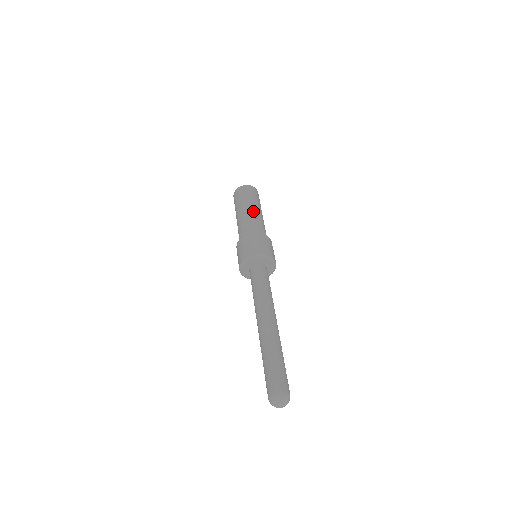
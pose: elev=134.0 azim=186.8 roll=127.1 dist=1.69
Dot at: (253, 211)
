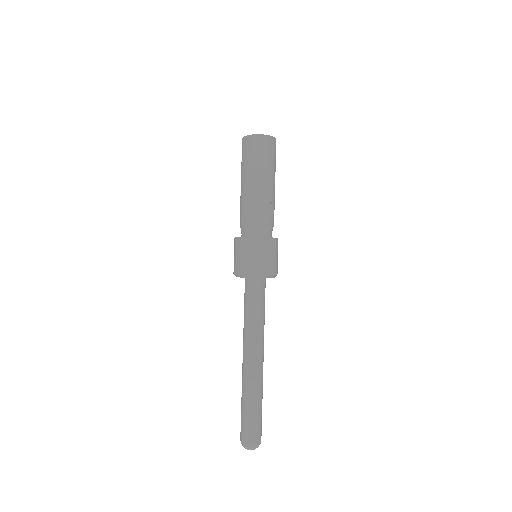
Dot at: (268, 191)
